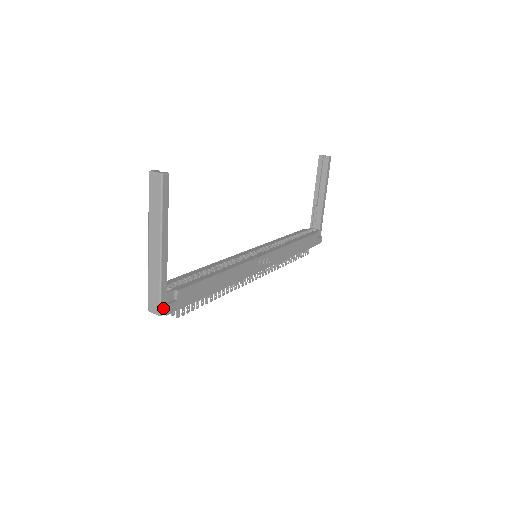
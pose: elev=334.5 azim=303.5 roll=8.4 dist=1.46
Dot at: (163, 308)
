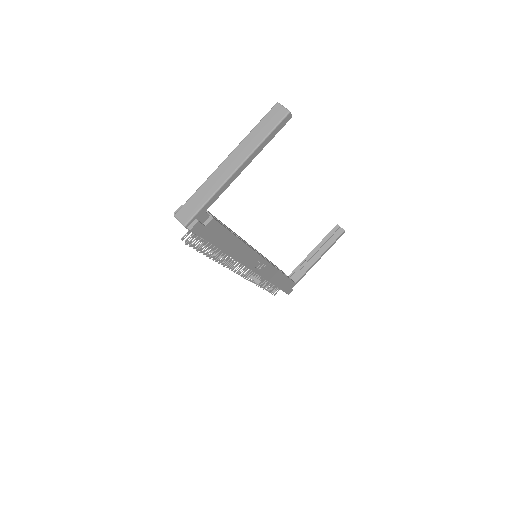
Dot at: (192, 222)
